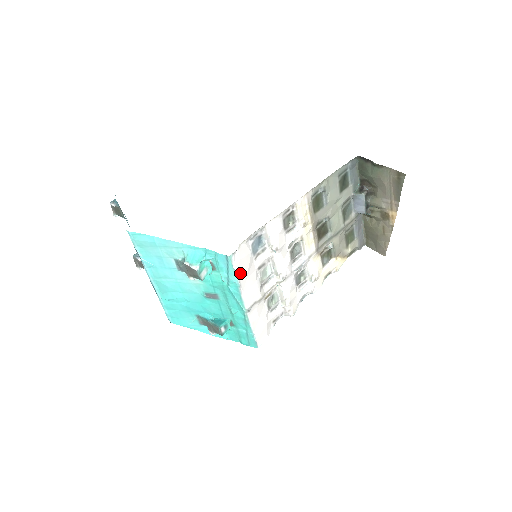
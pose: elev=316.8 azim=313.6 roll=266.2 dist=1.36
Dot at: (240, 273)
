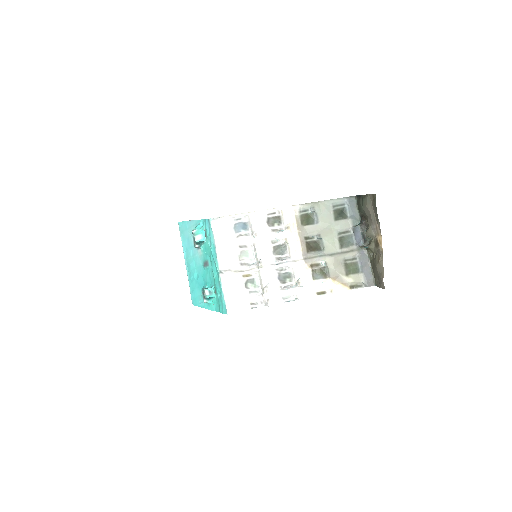
Dot at: (217, 236)
